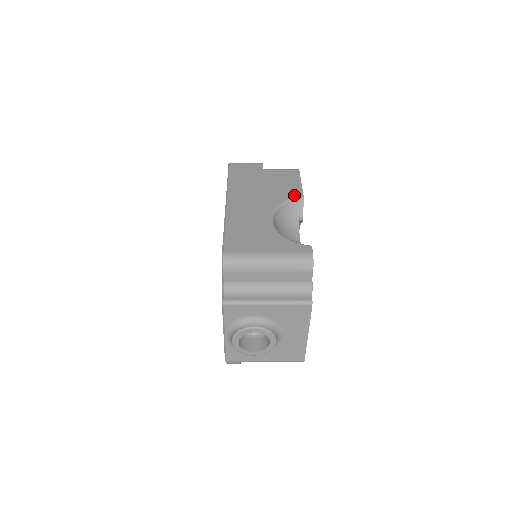
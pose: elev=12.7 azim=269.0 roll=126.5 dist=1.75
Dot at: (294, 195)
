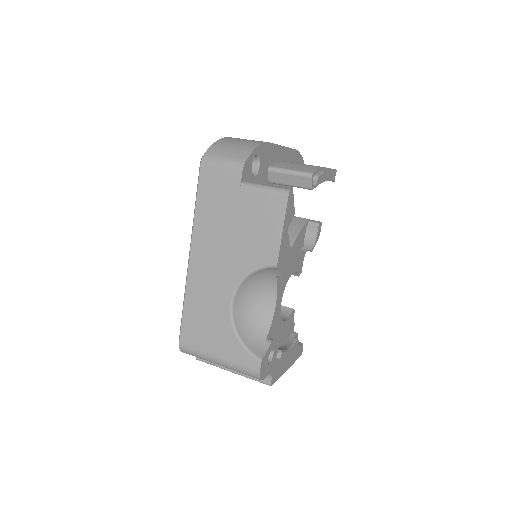
Dot at: (266, 260)
